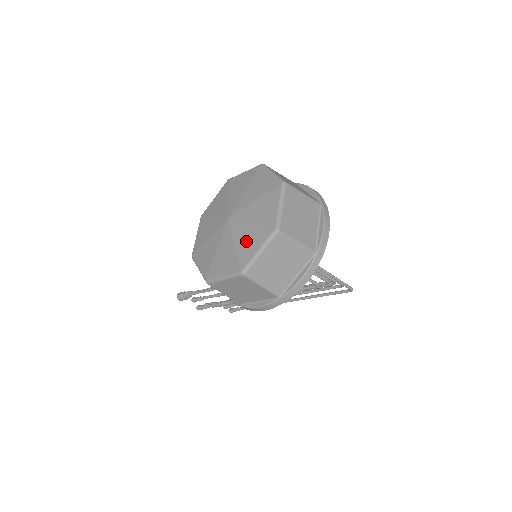
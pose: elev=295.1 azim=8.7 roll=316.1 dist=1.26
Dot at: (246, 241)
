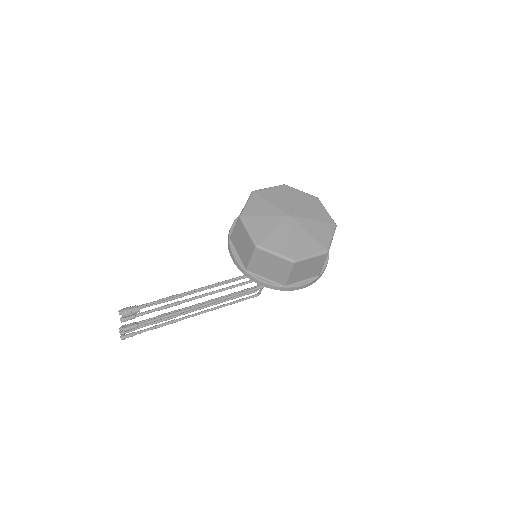
Dot at: (318, 231)
